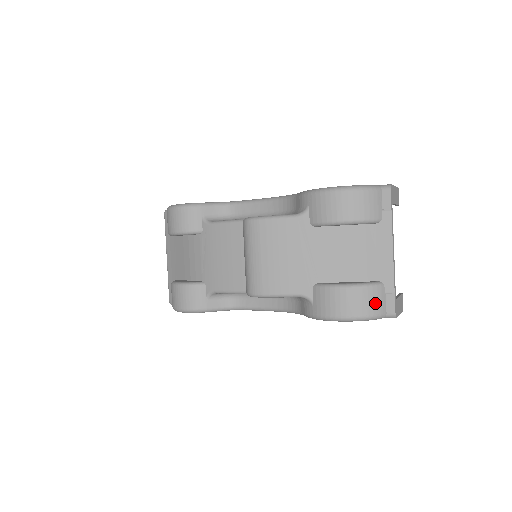
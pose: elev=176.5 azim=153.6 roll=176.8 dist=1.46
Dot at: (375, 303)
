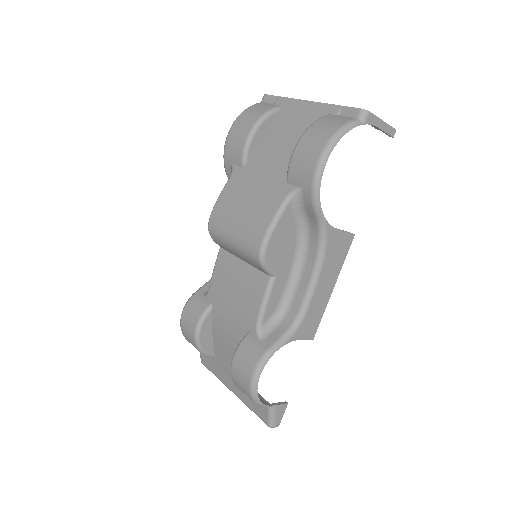
Dot at: (334, 122)
